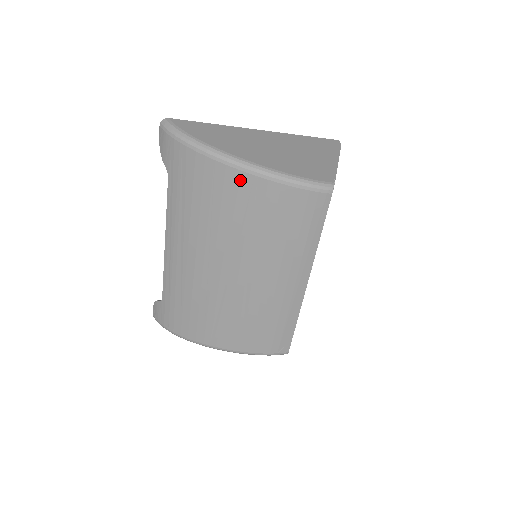
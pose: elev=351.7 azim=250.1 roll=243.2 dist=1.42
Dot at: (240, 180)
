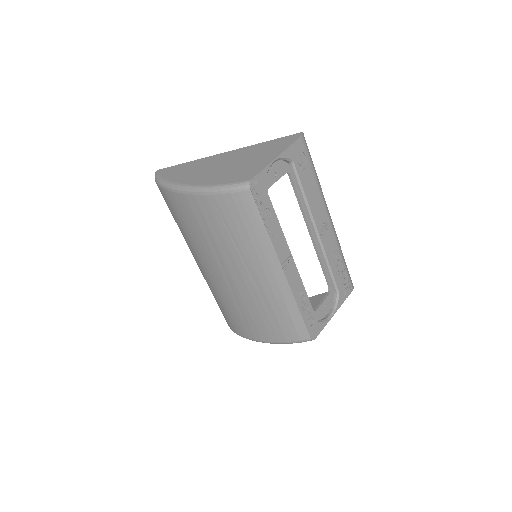
Dot at: (189, 201)
